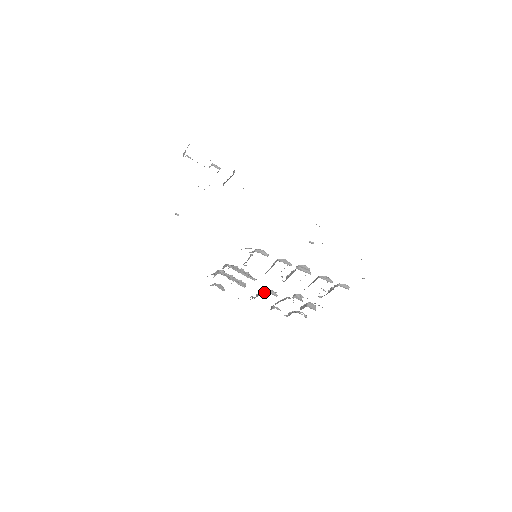
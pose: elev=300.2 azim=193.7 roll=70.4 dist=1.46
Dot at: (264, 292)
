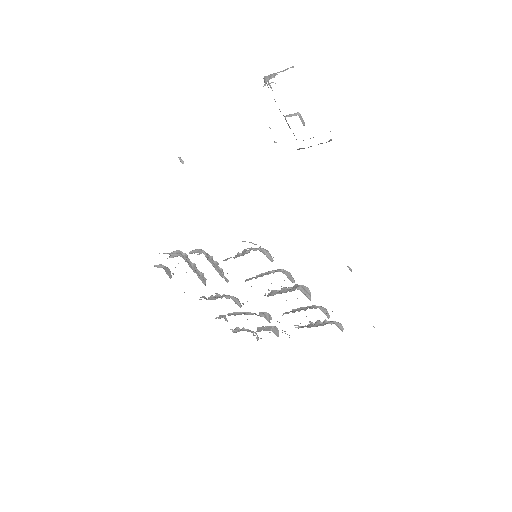
Dot at: (228, 298)
